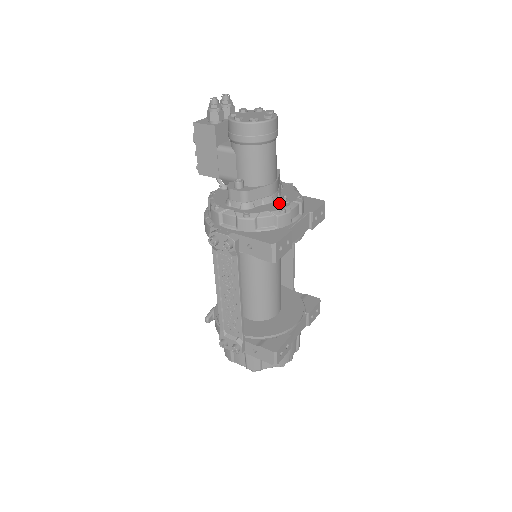
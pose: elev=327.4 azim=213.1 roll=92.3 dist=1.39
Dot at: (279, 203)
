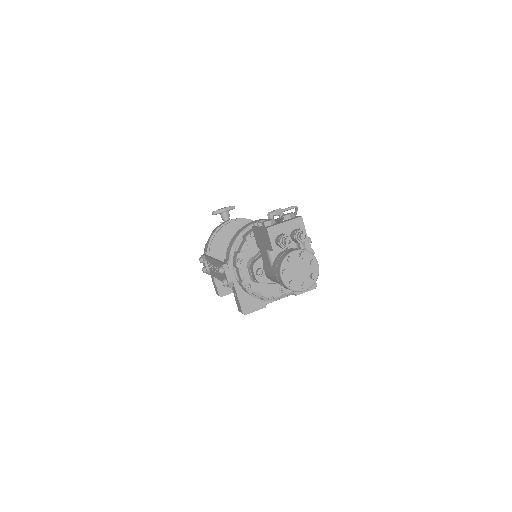
Dot at: (277, 289)
